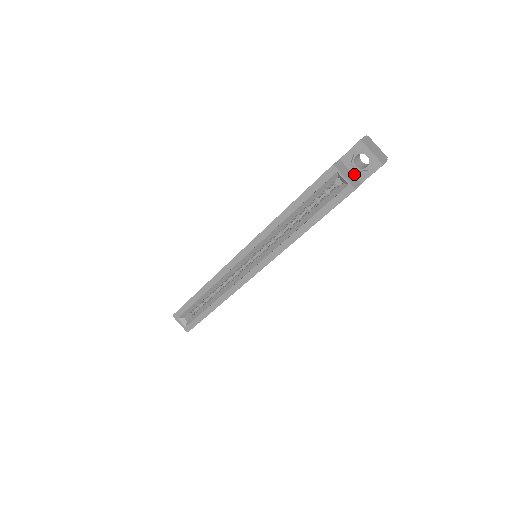
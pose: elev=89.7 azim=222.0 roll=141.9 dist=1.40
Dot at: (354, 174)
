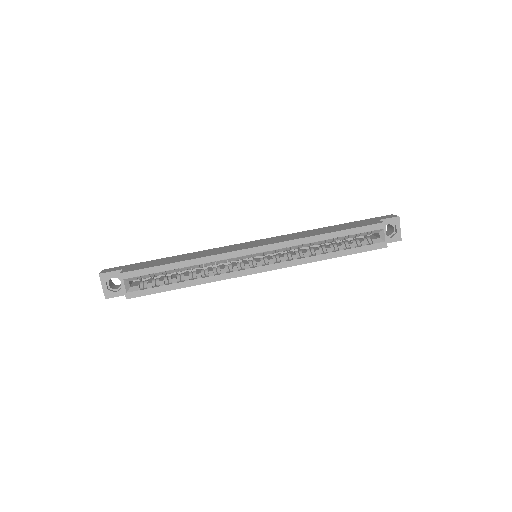
Dot at: occluded
